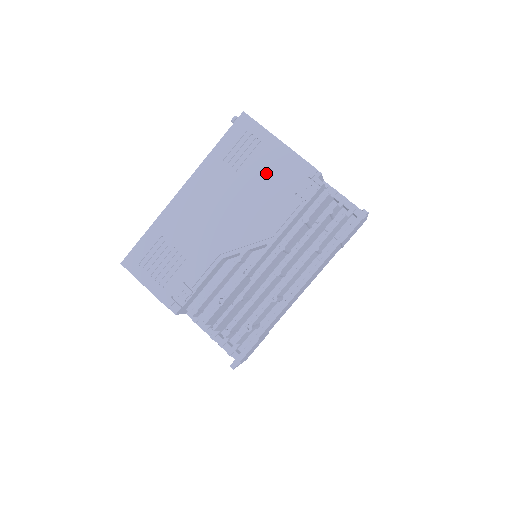
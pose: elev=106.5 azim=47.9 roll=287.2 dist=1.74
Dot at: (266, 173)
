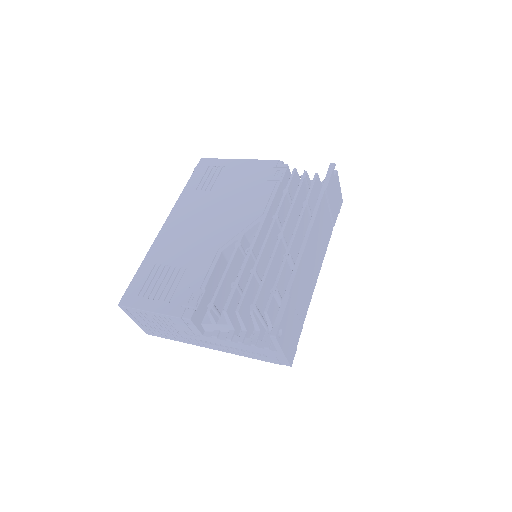
Dot at: (236, 180)
